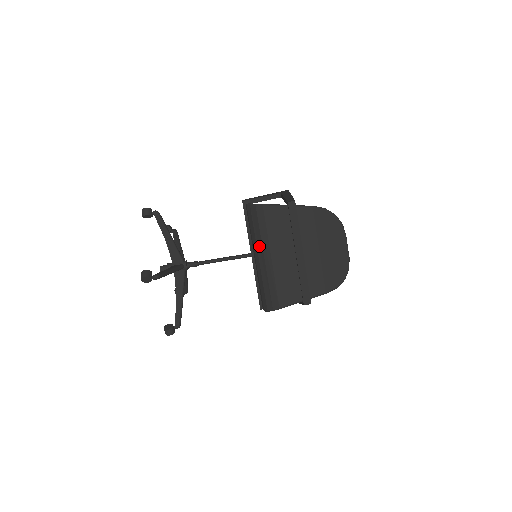
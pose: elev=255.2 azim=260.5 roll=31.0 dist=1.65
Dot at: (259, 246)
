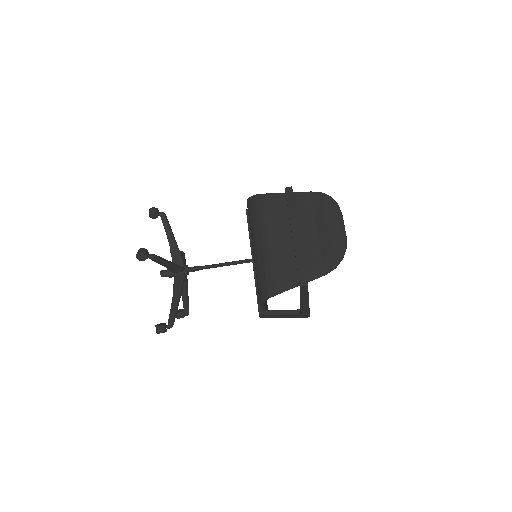
Dot at: (257, 234)
